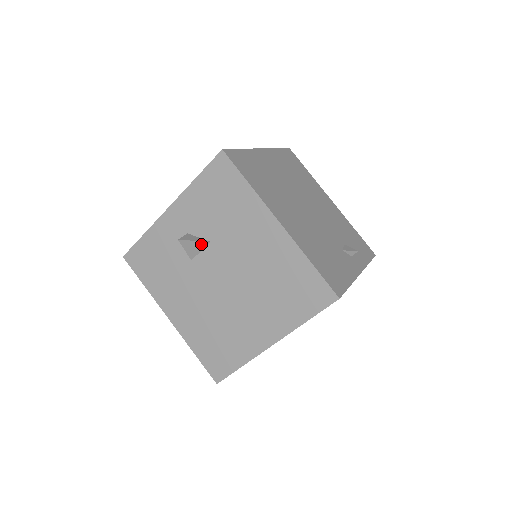
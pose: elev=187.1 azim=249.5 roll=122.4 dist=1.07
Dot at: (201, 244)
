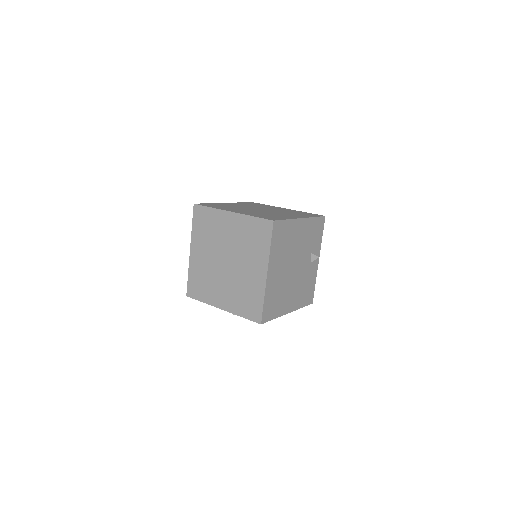
Dot at: occluded
